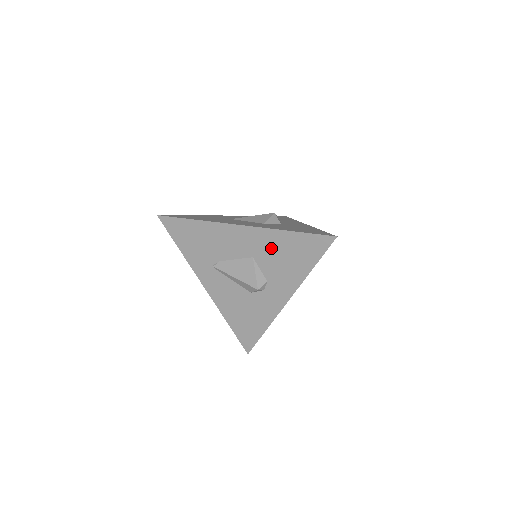
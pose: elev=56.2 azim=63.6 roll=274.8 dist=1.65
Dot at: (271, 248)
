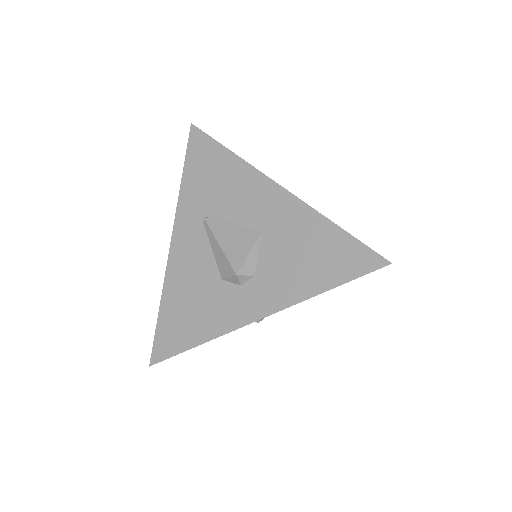
Dot at: (293, 233)
